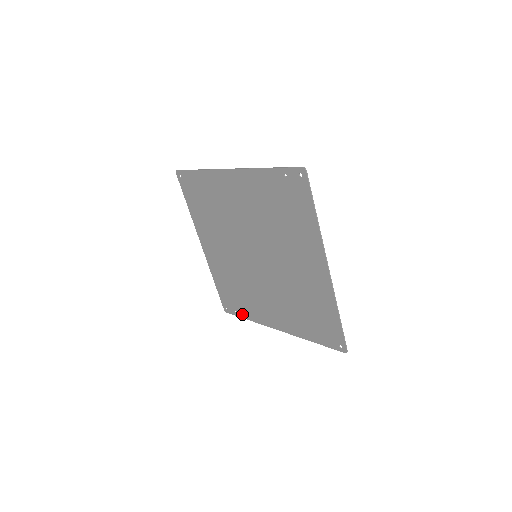
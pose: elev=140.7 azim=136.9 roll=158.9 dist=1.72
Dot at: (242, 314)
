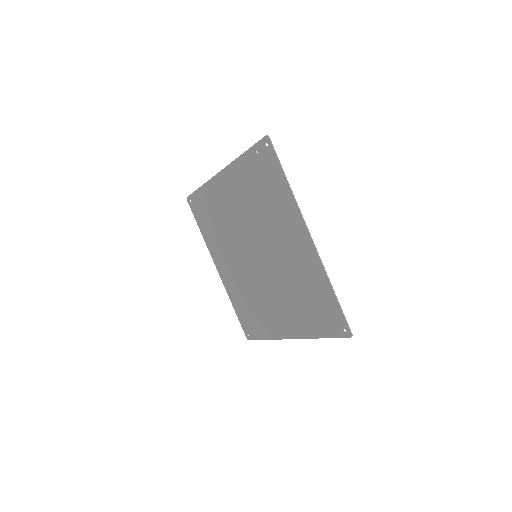
Dot at: (260, 335)
